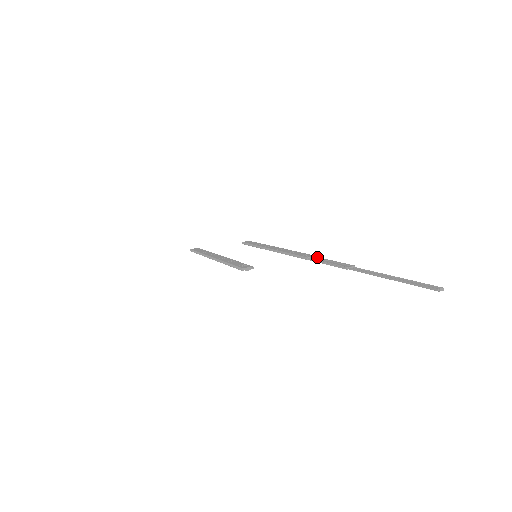
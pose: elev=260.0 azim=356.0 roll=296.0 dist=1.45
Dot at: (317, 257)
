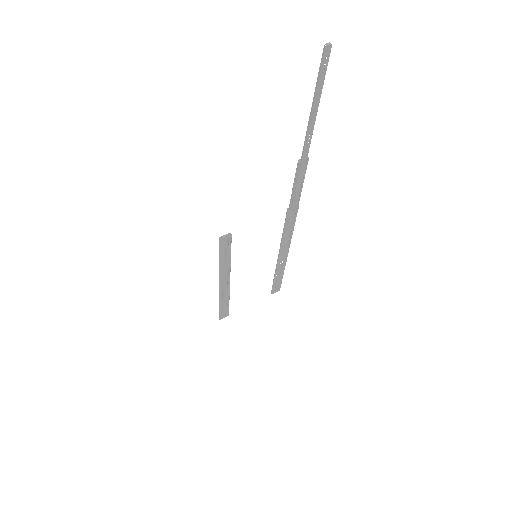
Dot at: (295, 203)
